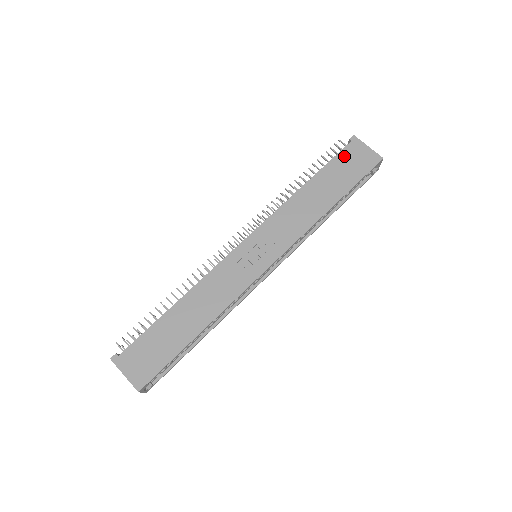
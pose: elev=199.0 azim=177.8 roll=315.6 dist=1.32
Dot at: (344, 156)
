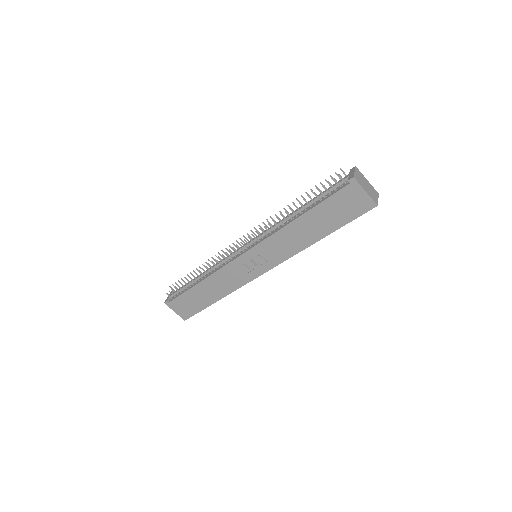
Dot at: (339, 198)
